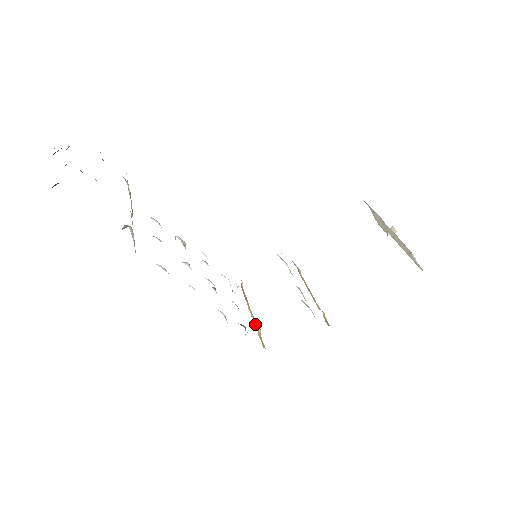
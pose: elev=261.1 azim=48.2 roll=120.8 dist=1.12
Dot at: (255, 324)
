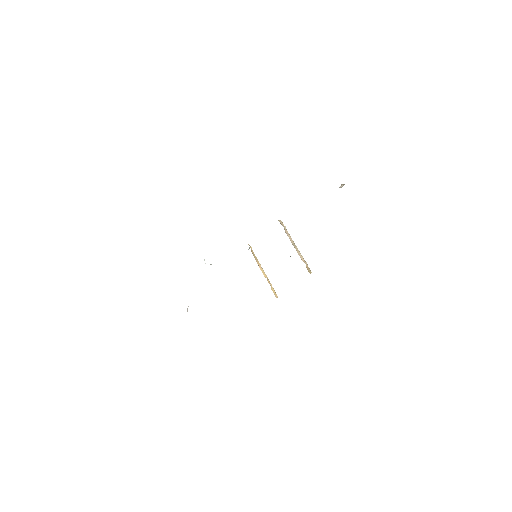
Dot at: occluded
